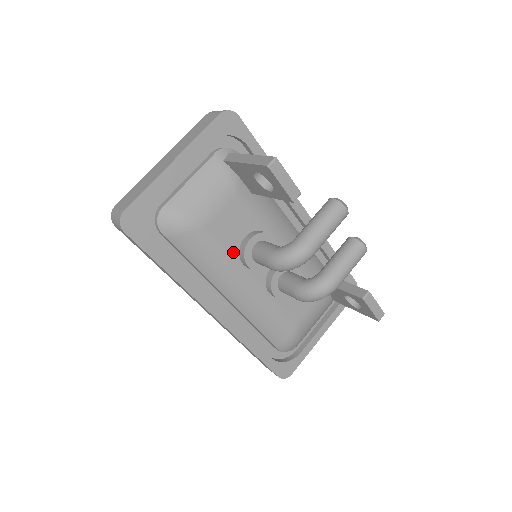
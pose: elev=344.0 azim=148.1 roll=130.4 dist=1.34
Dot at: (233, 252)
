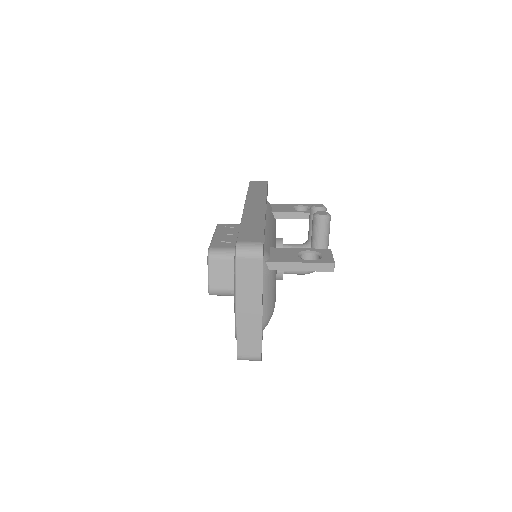
Dot at: occluded
